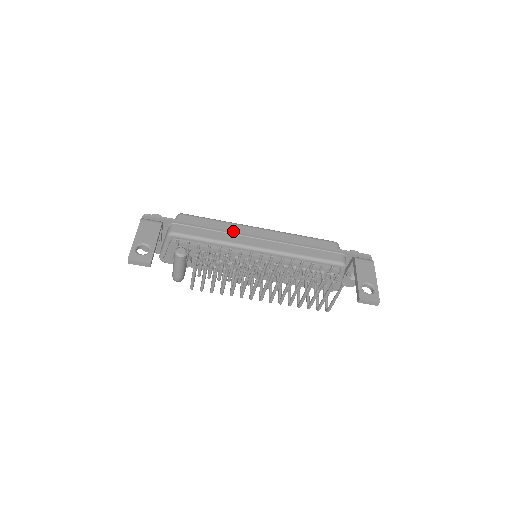
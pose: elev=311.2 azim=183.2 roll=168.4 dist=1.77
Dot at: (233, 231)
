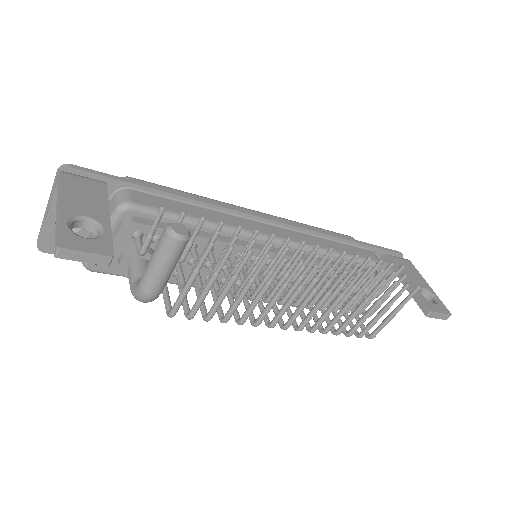
Dot at: (231, 208)
